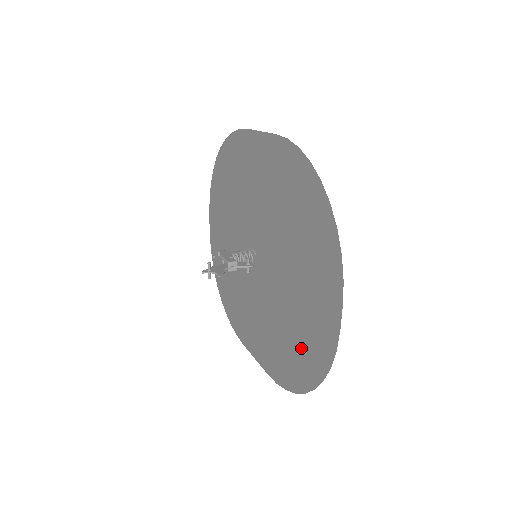
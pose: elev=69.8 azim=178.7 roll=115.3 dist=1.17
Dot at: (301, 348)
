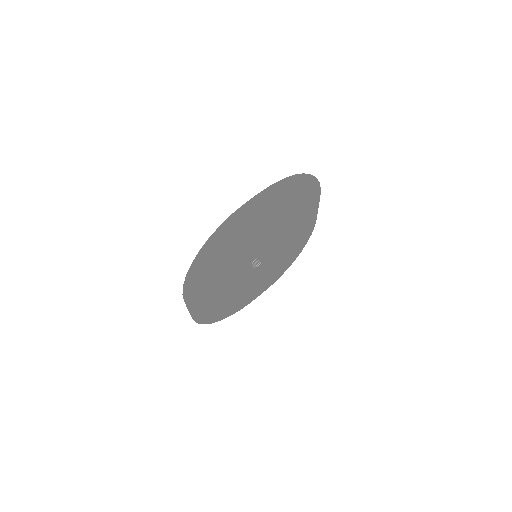
Dot at: (220, 248)
